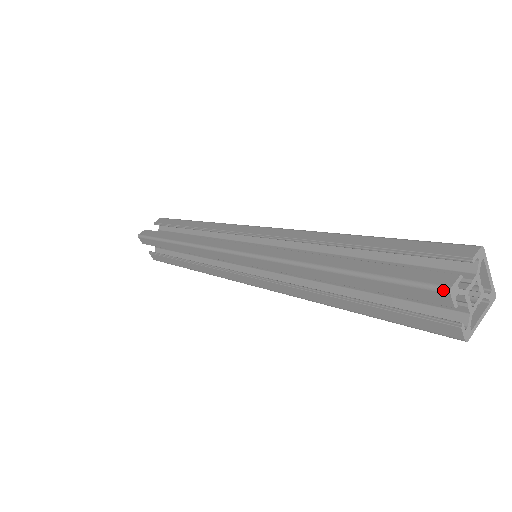
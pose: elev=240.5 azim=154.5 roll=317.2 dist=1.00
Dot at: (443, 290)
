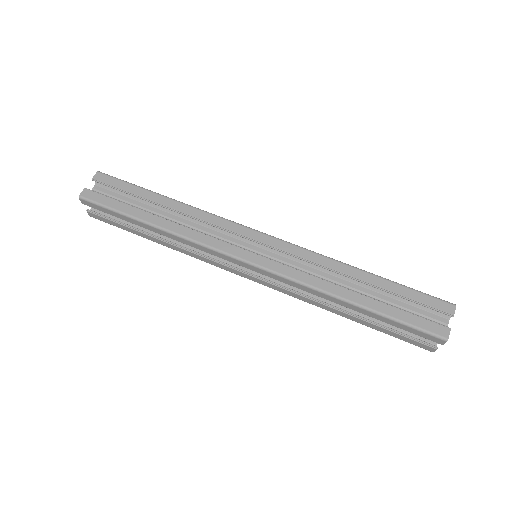
Dot at: (443, 340)
